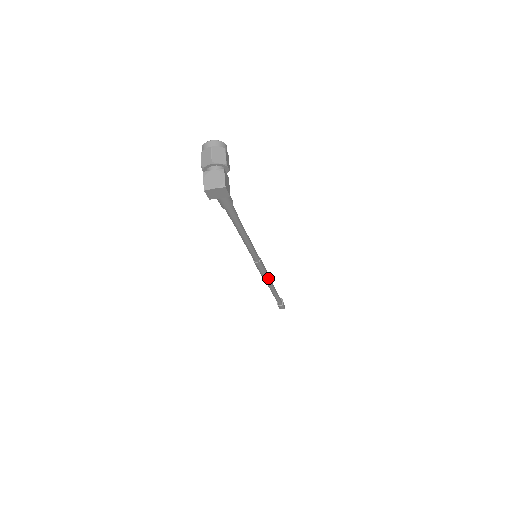
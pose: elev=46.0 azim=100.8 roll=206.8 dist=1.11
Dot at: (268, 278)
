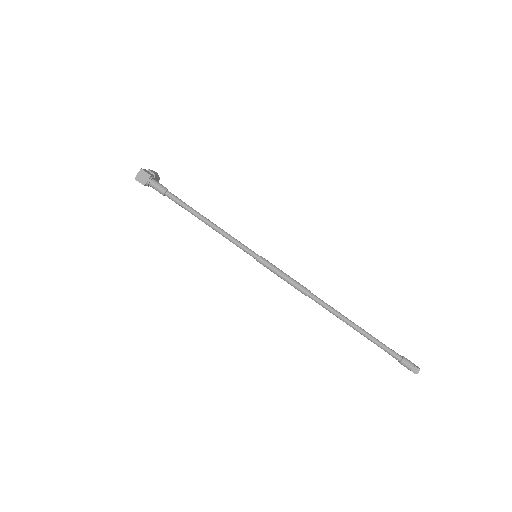
Dot at: (303, 288)
